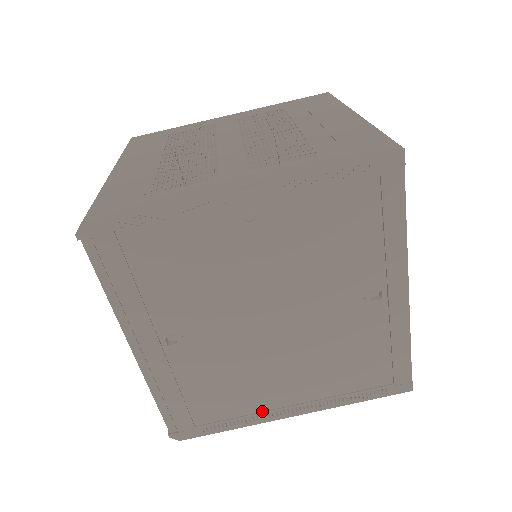
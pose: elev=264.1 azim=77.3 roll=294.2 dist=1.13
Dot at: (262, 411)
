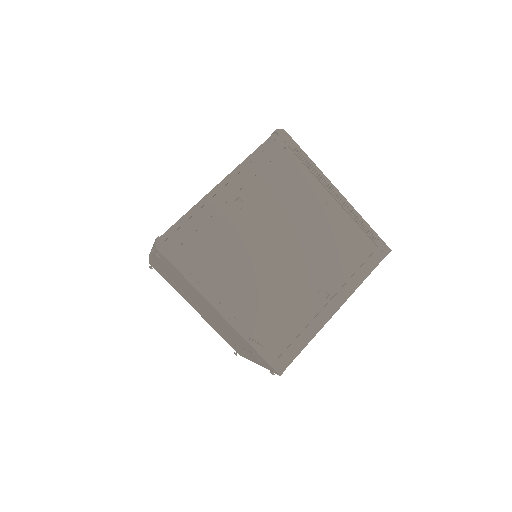
Dot at: (212, 288)
